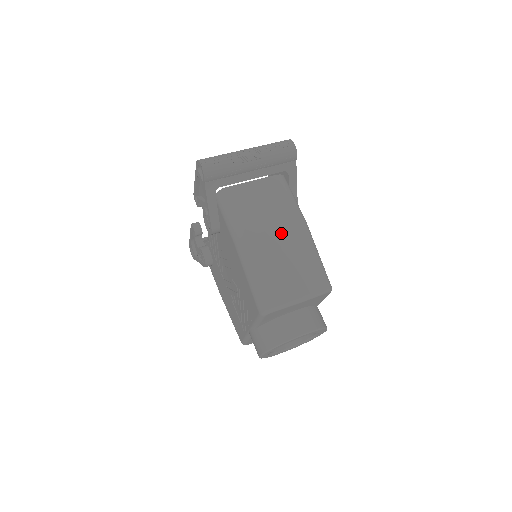
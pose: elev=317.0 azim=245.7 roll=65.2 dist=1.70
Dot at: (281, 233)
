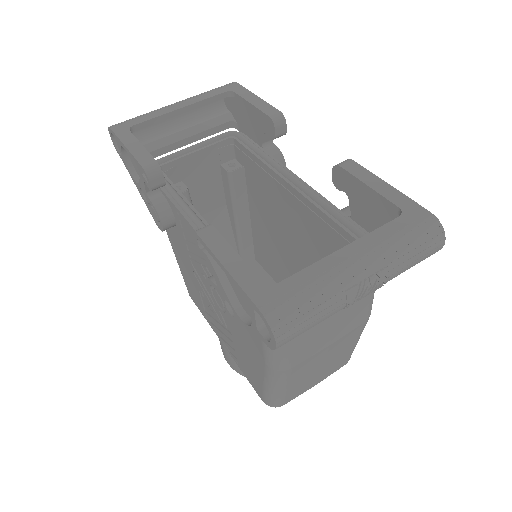
Dot at: (336, 345)
